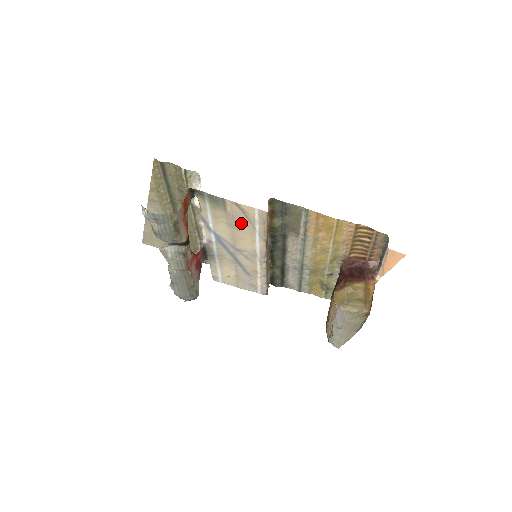
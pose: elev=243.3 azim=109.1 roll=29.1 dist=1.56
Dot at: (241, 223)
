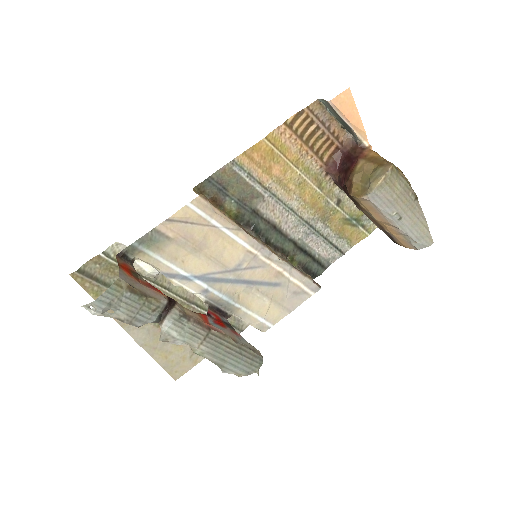
Dot at: (199, 236)
